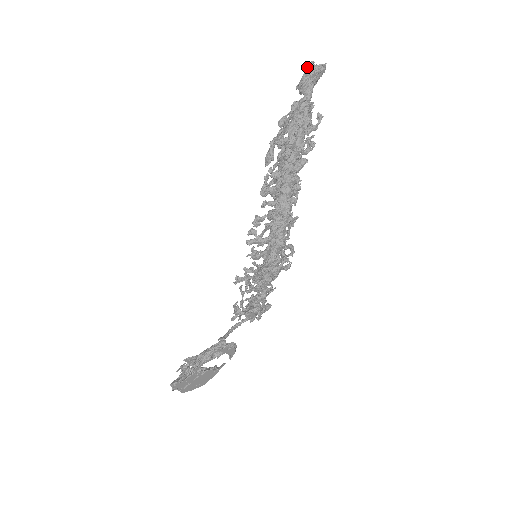
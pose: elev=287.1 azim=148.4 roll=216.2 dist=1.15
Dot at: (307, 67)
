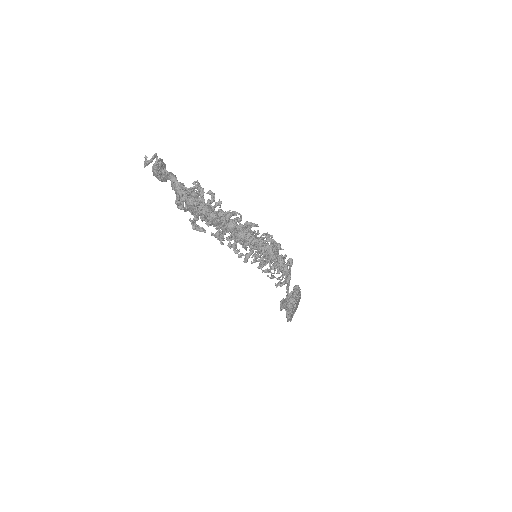
Dot at: occluded
